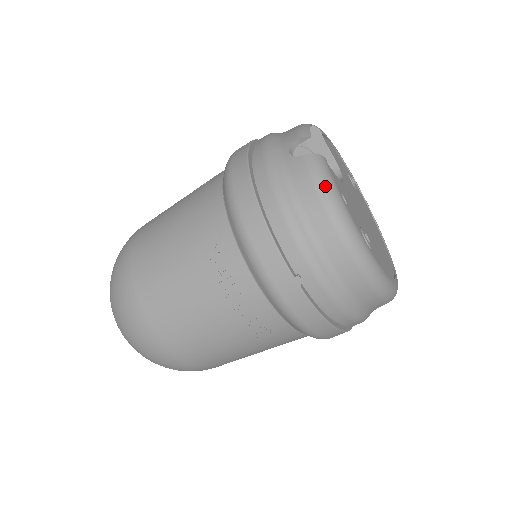
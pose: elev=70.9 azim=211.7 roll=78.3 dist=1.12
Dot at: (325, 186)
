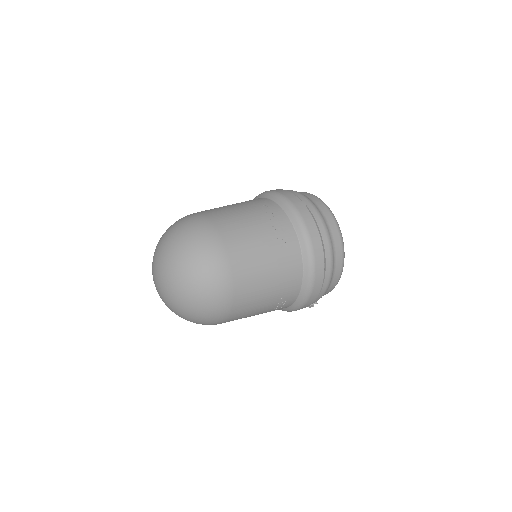
Dot at: occluded
